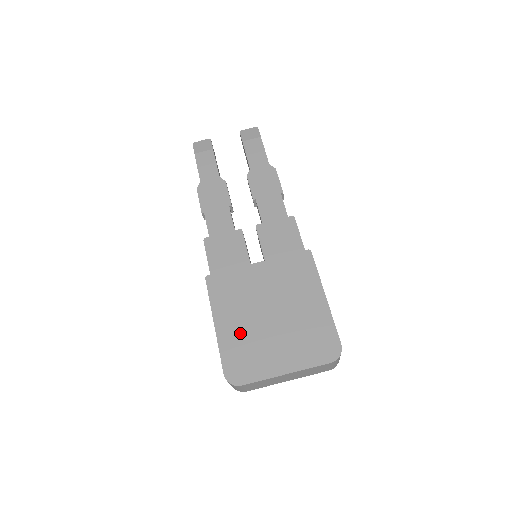
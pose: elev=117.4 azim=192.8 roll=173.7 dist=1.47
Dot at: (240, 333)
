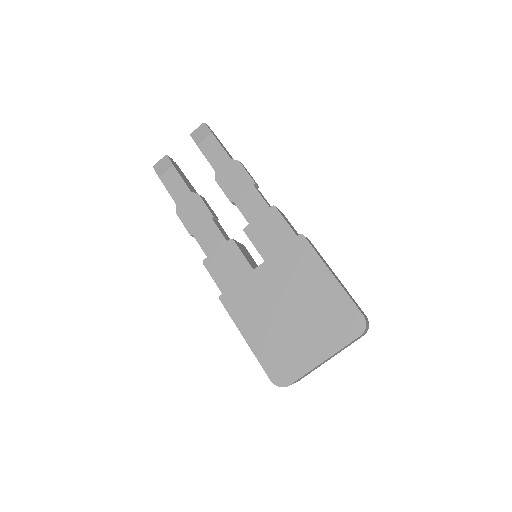
Dot at: (270, 339)
